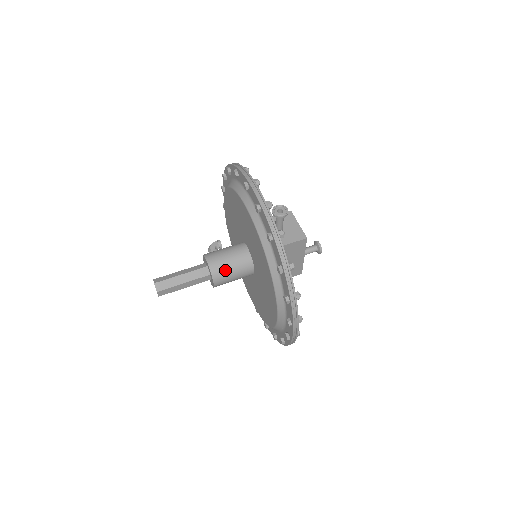
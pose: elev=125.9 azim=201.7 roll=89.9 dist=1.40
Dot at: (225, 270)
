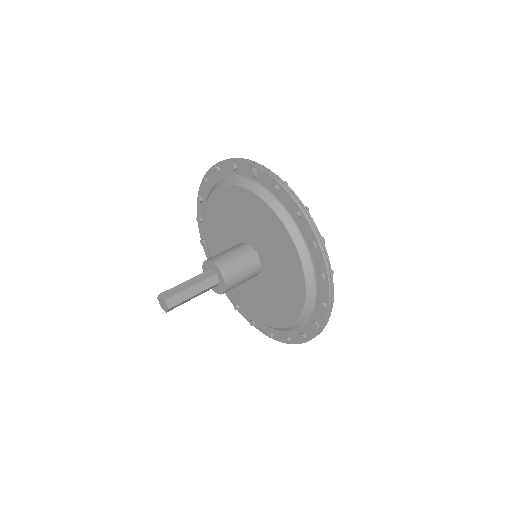
Dot at: (229, 260)
